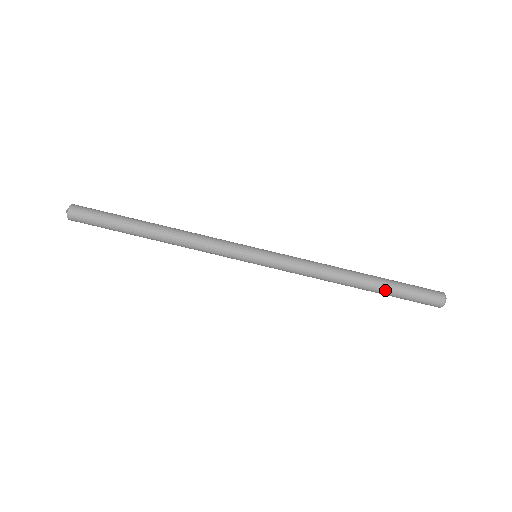
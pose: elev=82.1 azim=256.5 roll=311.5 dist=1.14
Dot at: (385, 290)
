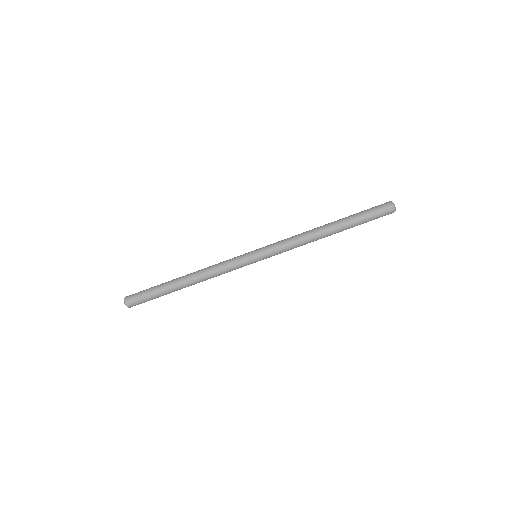
Dot at: (351, 227)
